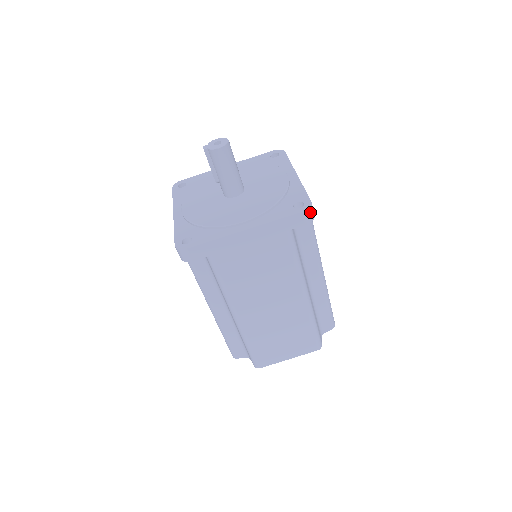
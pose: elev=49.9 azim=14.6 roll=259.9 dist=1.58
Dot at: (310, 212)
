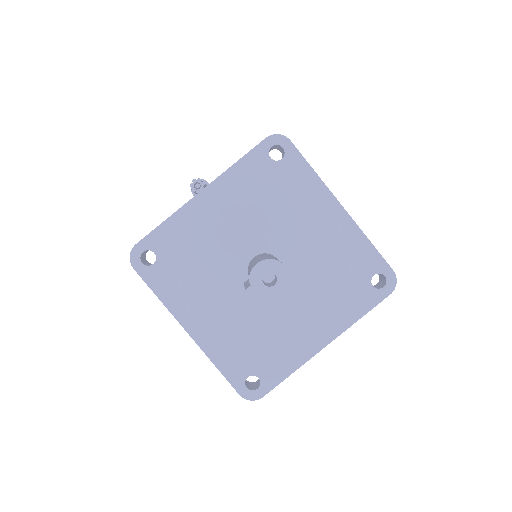
Dot at: (393, 284)
